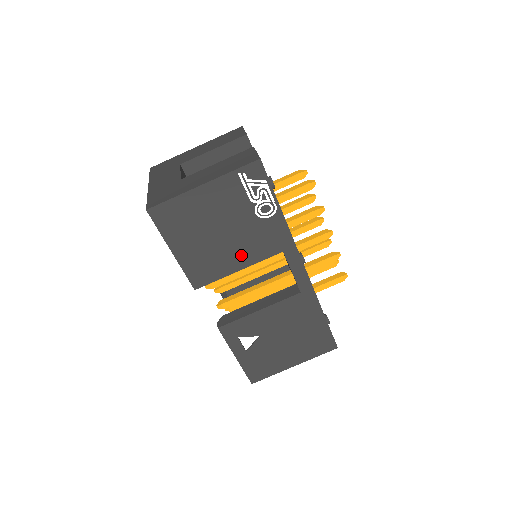
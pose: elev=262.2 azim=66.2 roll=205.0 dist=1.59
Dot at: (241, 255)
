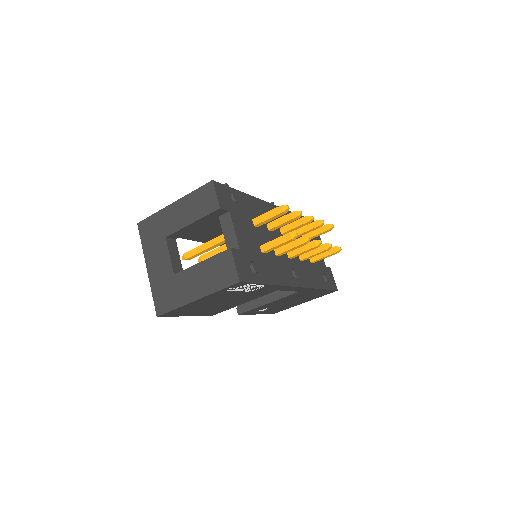
Dot at: (243, 301)
